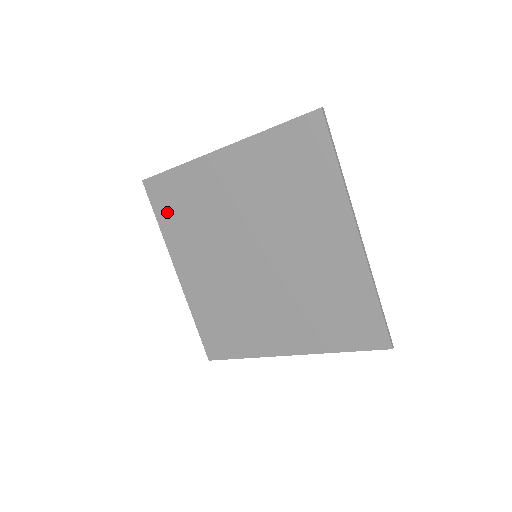
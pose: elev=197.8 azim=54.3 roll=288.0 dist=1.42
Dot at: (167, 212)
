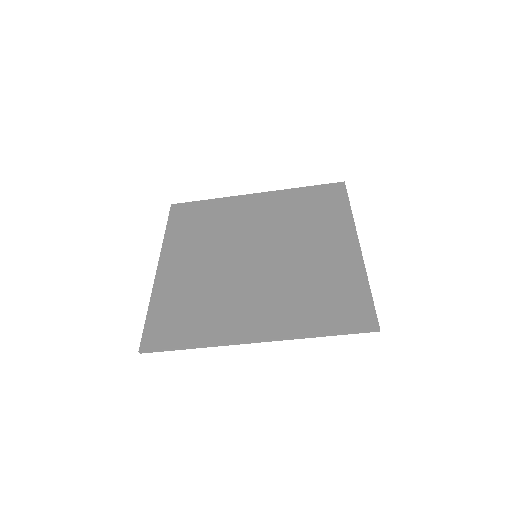
Dot at: (182, 223)
